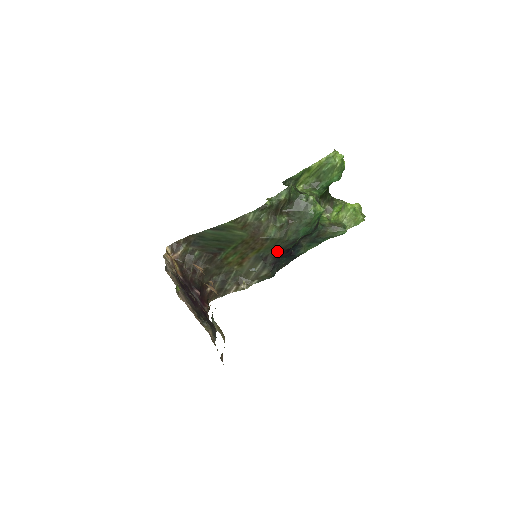
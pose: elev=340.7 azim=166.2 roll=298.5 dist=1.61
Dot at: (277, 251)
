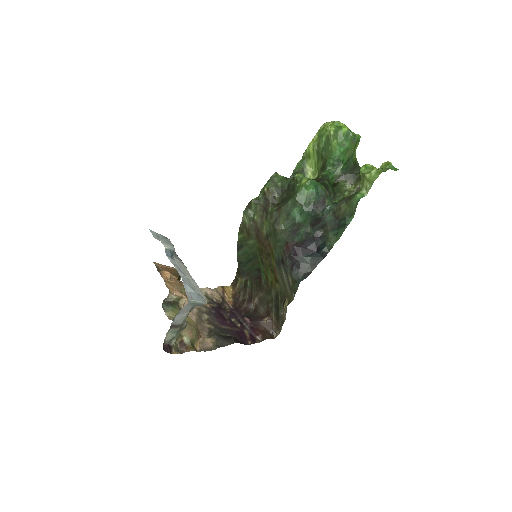
Dot at: (286, 248)
